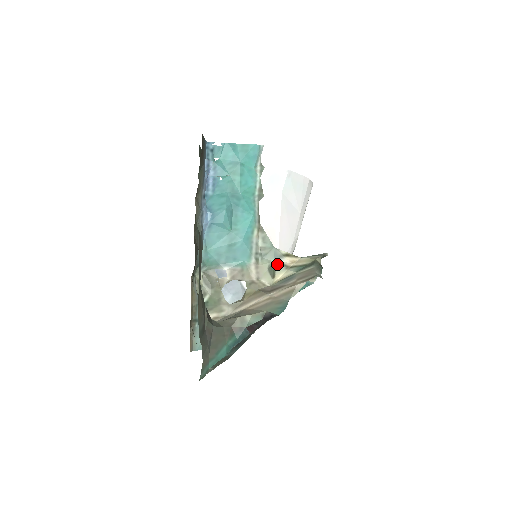
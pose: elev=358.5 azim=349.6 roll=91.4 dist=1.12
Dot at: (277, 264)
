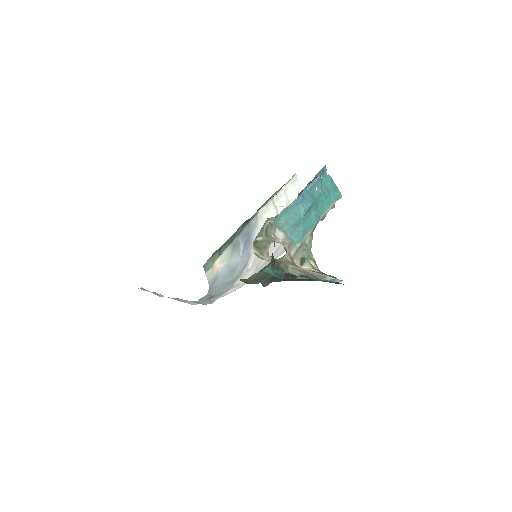
Dot at: (307, 260)
